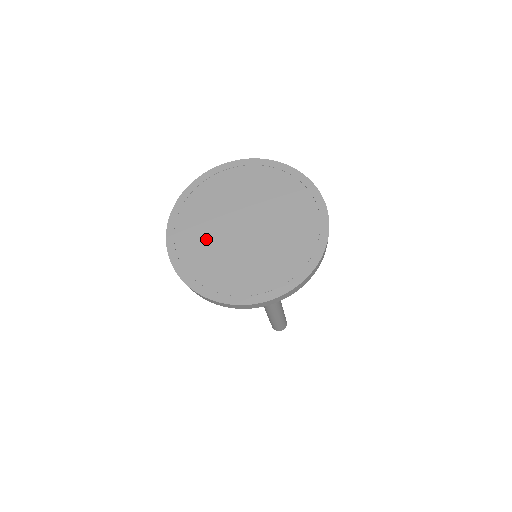
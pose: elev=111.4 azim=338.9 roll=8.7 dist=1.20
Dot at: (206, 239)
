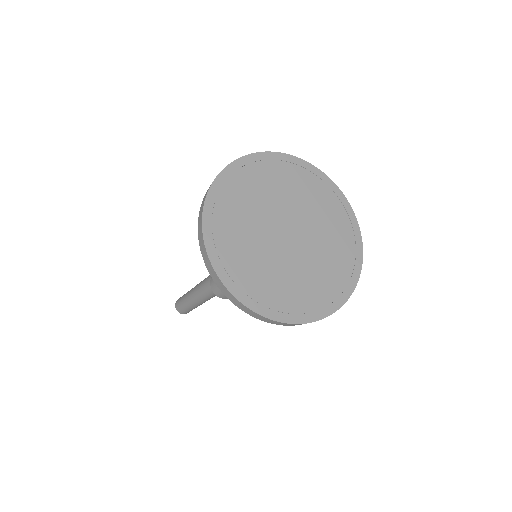
Dot at: (283, 276)
